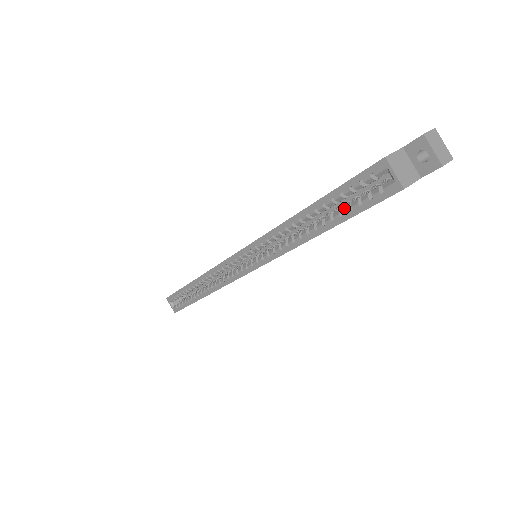
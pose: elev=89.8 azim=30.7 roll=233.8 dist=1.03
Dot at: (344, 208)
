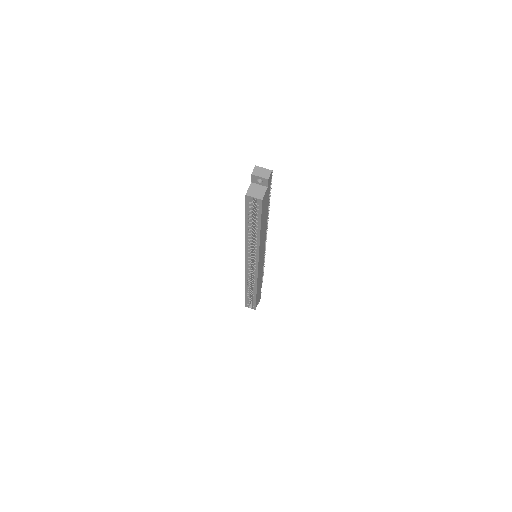
Dot at: (256, 218)
